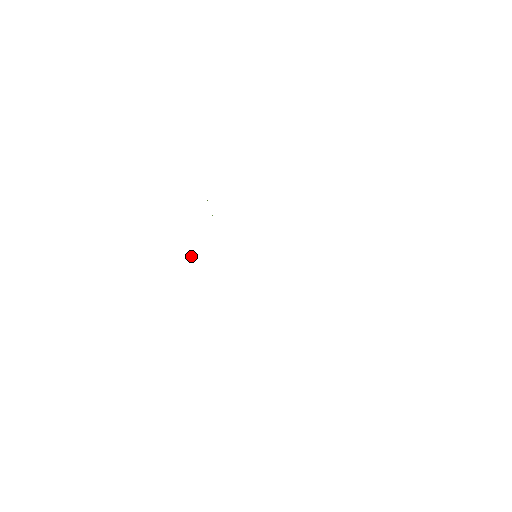
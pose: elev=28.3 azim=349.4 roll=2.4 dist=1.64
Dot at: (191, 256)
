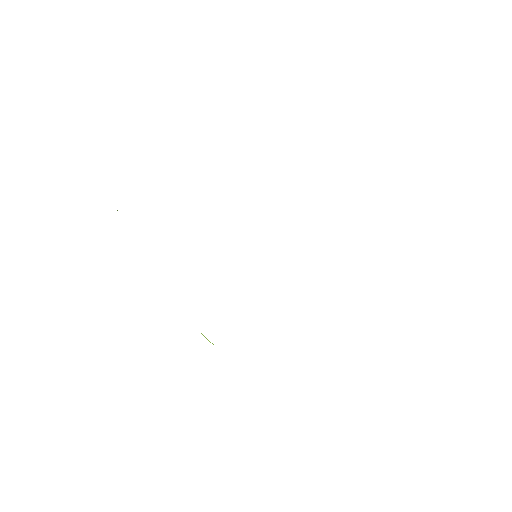
Dot at: occluded
